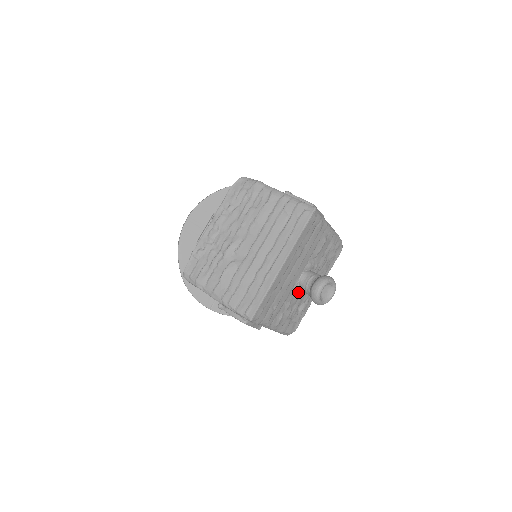
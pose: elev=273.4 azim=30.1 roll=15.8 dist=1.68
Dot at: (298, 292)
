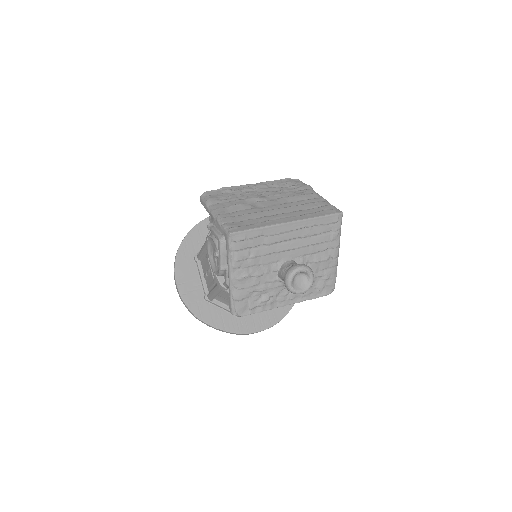
Dot at: (275, 275)
